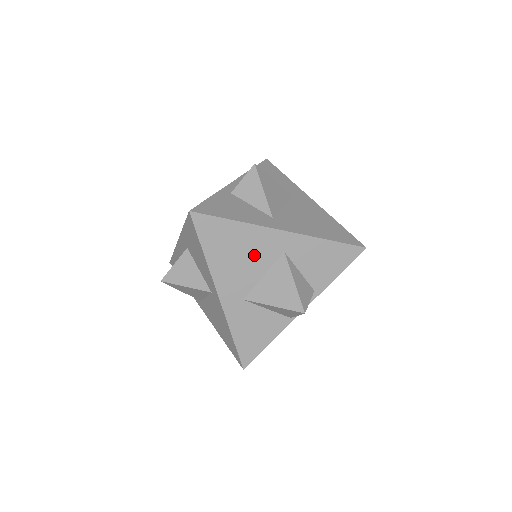
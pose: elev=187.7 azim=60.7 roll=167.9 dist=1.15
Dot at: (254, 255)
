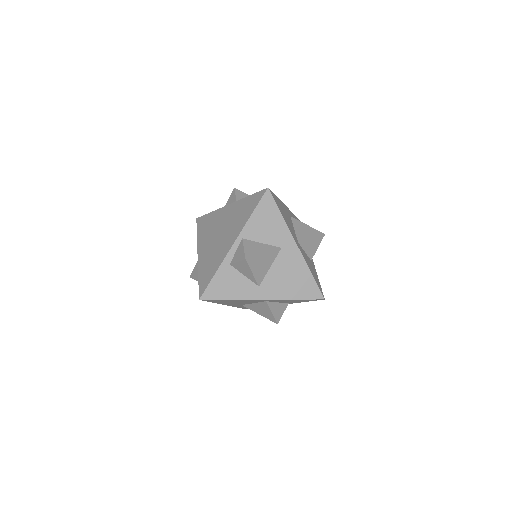
Dot at: (246, 302)
